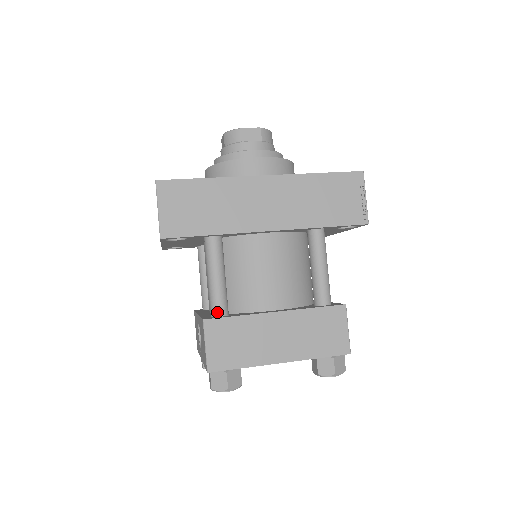
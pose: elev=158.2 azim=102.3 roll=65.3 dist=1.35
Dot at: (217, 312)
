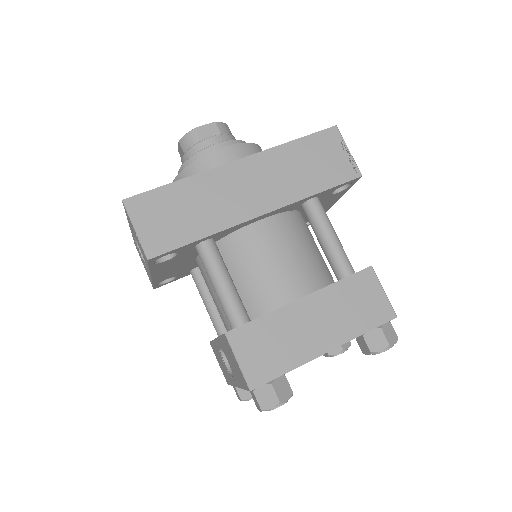
Dot at: (237, 321)
